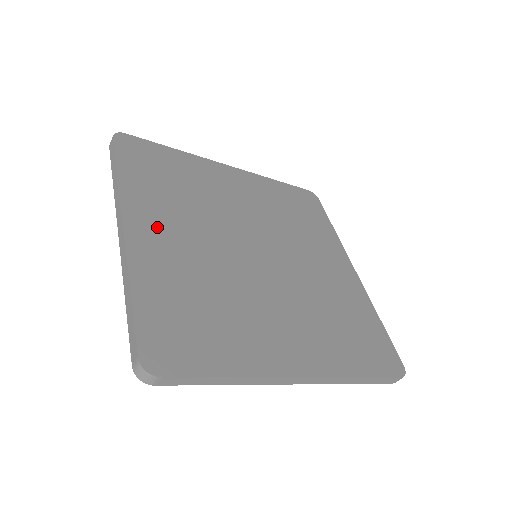
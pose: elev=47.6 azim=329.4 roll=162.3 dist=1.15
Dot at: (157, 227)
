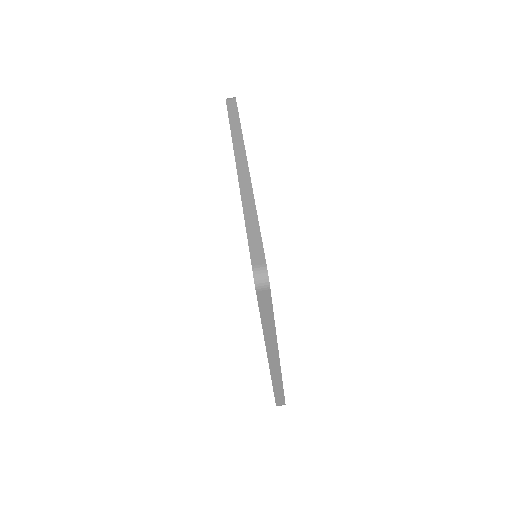
Dot at: occluded
